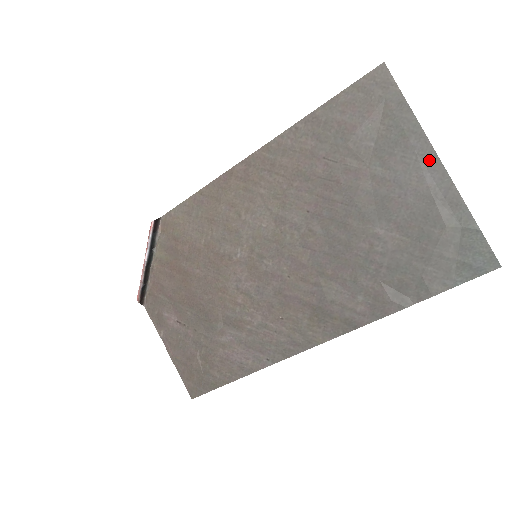
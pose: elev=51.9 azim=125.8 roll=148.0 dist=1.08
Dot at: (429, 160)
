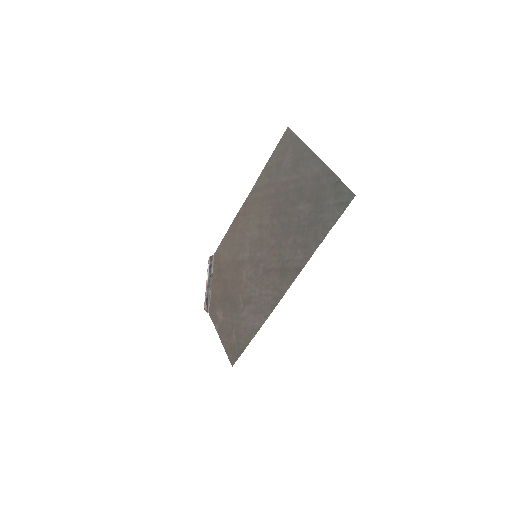
Dot at: (313, 159)
